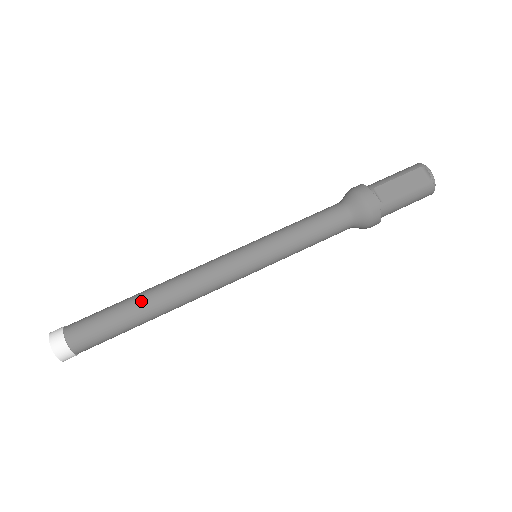
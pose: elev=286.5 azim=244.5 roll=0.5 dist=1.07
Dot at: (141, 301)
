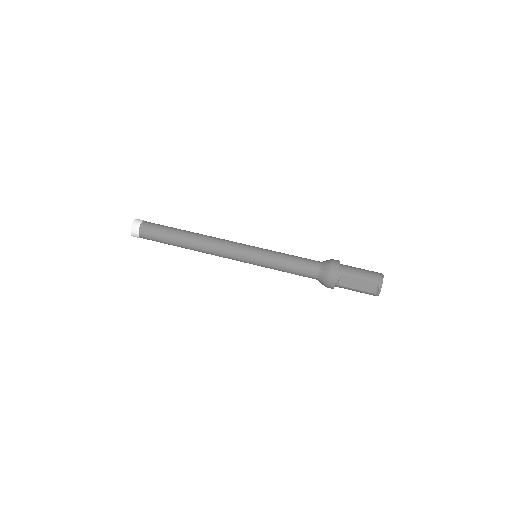
Dot at: (183, 241)
